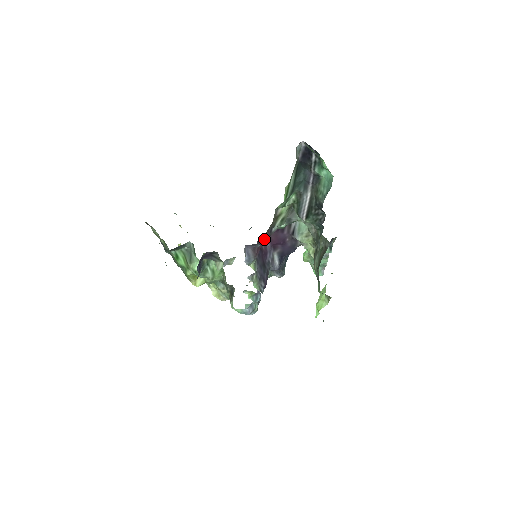
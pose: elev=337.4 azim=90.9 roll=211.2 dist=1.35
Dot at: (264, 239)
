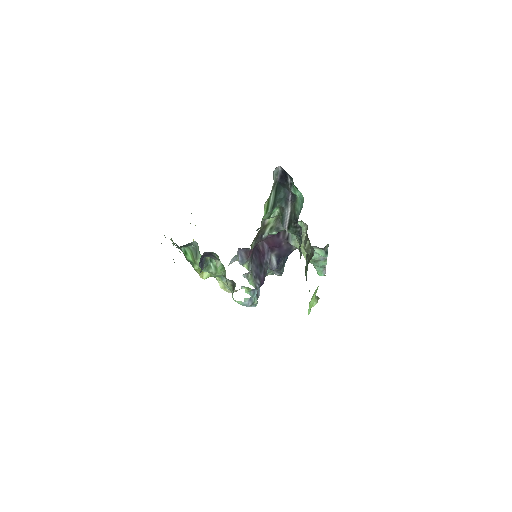
Dot at: (254, 244)
